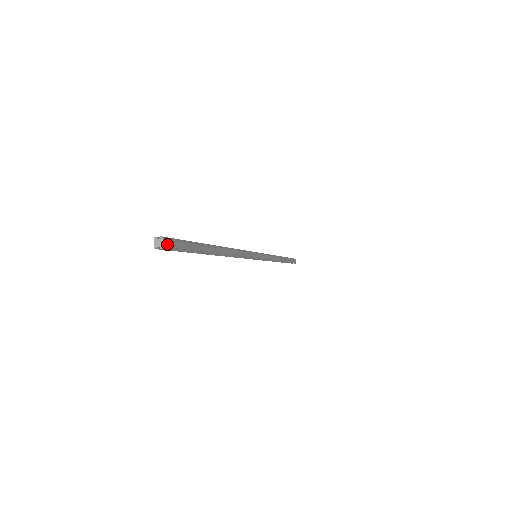
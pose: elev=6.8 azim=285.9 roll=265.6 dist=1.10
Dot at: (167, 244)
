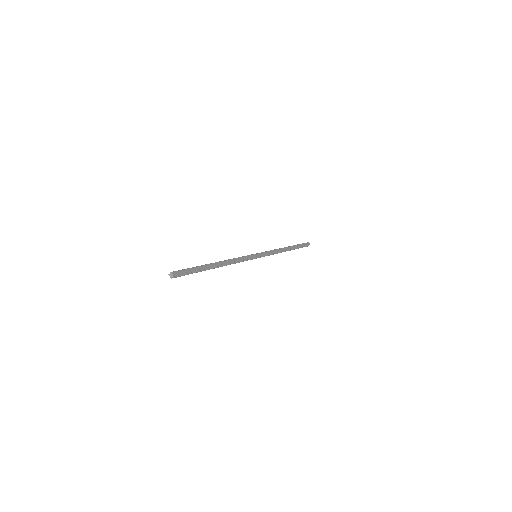
Dot at: (175, 274)
